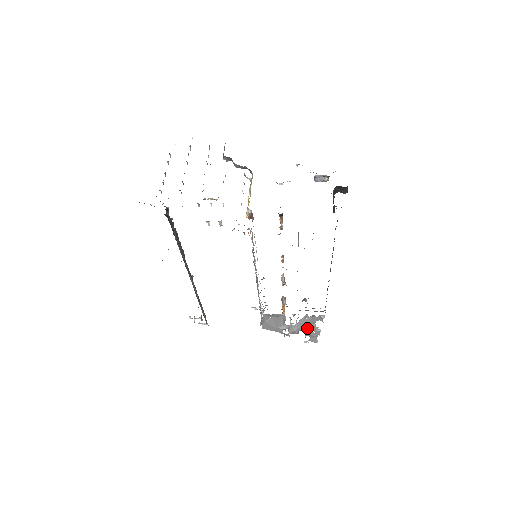
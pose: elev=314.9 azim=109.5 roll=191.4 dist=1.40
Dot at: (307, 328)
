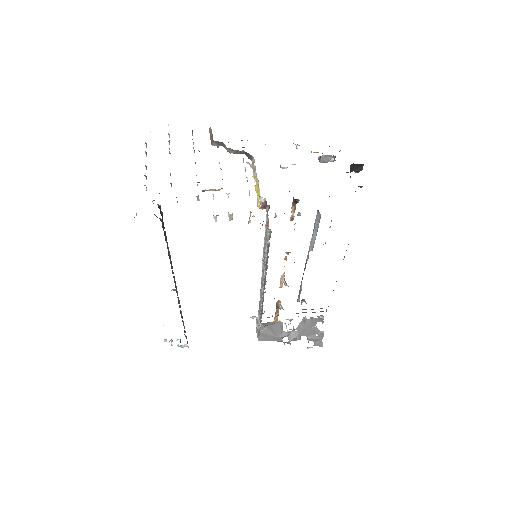
Dot at: (308, 332)
